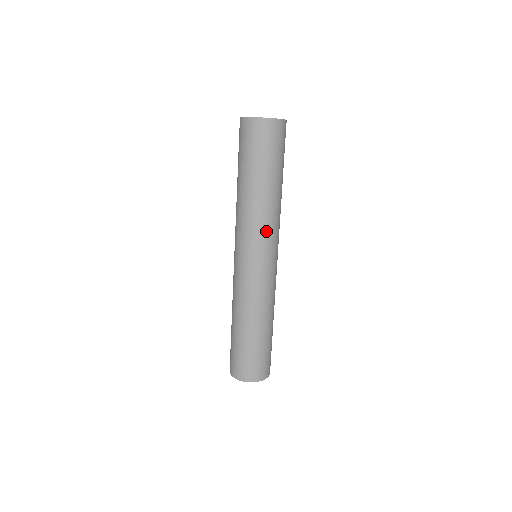
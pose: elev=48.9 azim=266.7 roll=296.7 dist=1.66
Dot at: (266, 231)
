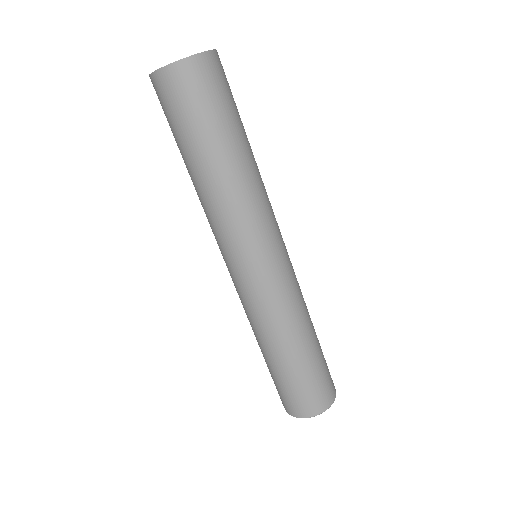
Dot at: (254, 221)
